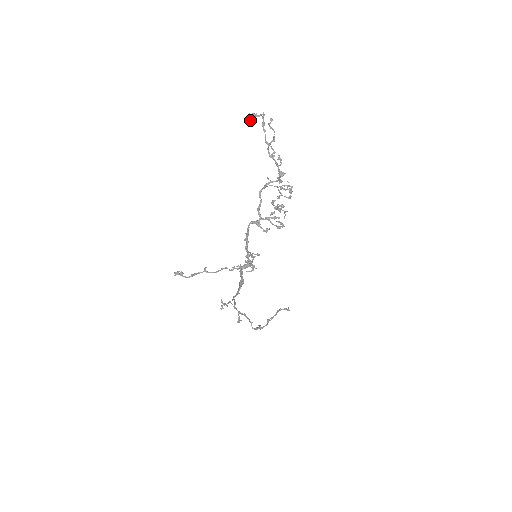
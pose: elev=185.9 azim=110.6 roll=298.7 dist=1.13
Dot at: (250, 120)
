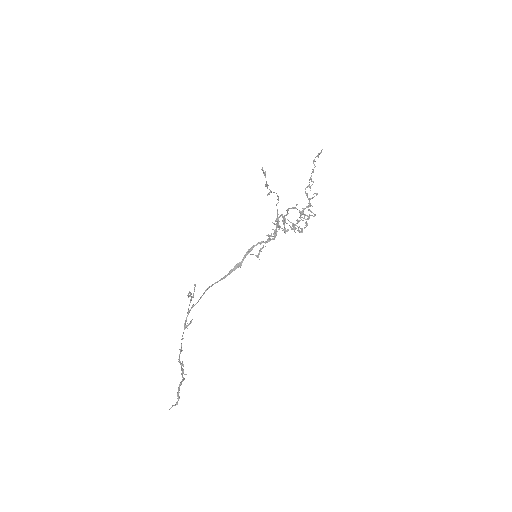
Dot at: (318, 156)
